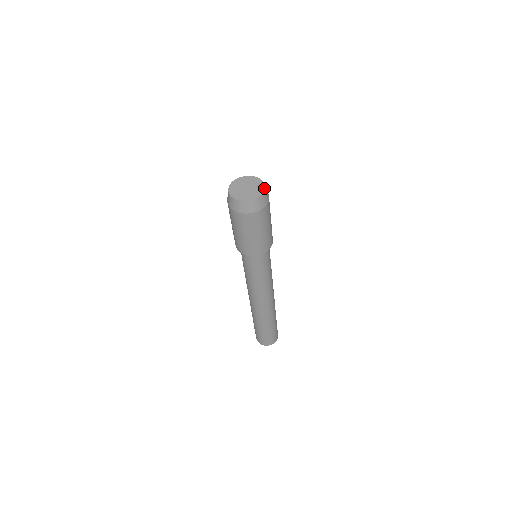
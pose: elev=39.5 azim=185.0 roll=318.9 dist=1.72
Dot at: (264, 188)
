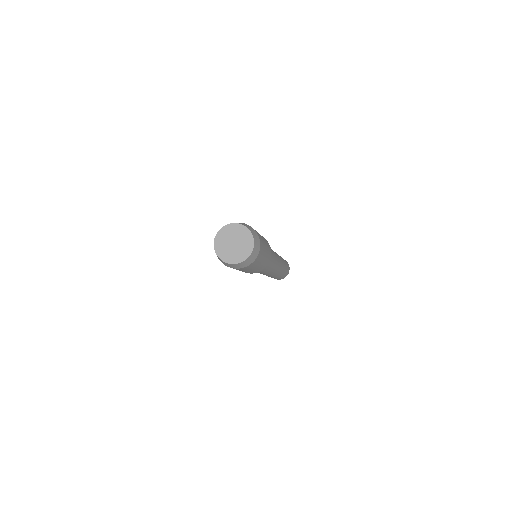
Dot at: (248, 230)
